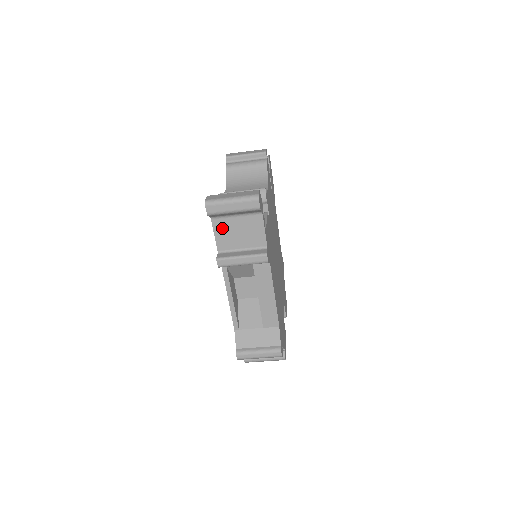
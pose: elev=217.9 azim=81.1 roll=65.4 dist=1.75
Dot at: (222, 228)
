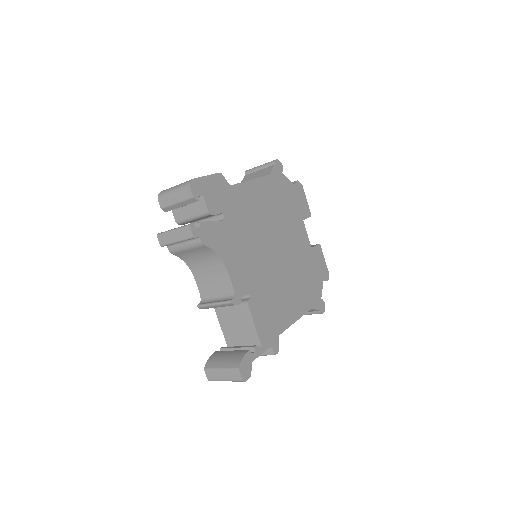
Dot at: occluded
